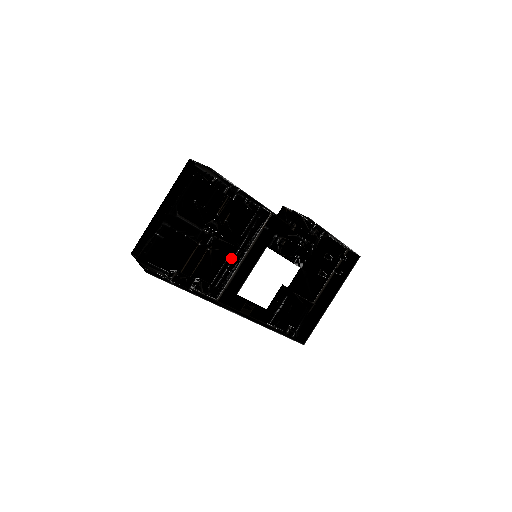
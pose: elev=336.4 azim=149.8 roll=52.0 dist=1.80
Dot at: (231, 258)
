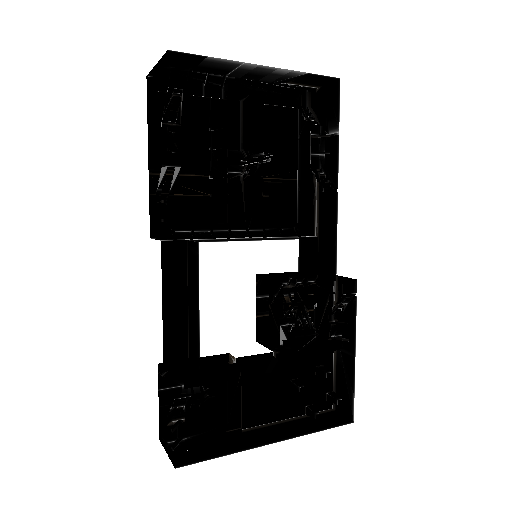
Dot at: (227, 226)
